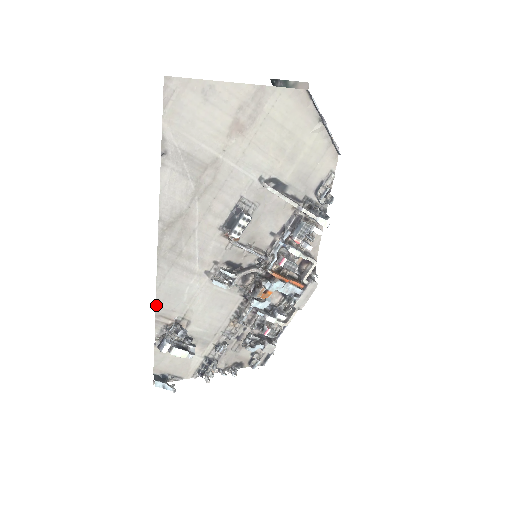
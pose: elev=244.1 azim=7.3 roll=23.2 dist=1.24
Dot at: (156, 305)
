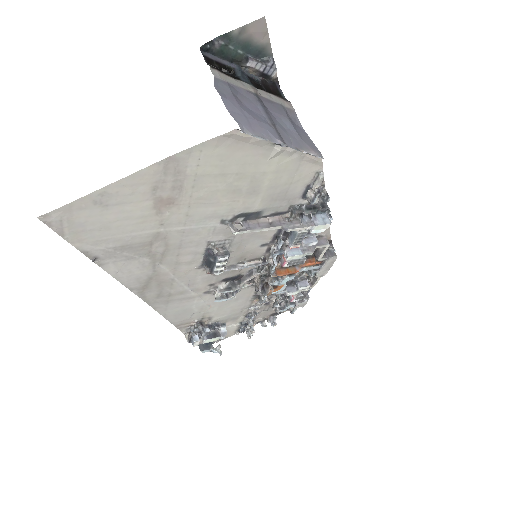
Dot at: (171, 322)
